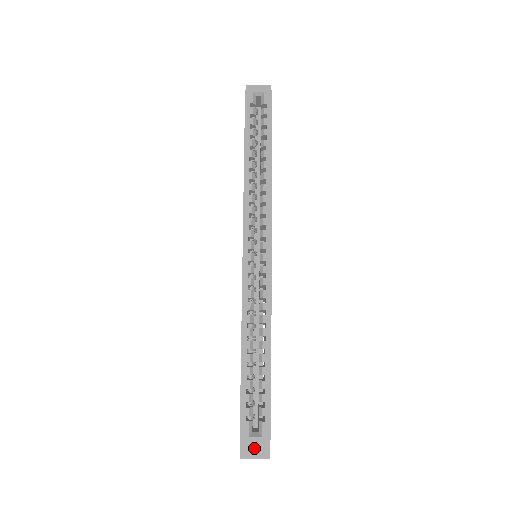
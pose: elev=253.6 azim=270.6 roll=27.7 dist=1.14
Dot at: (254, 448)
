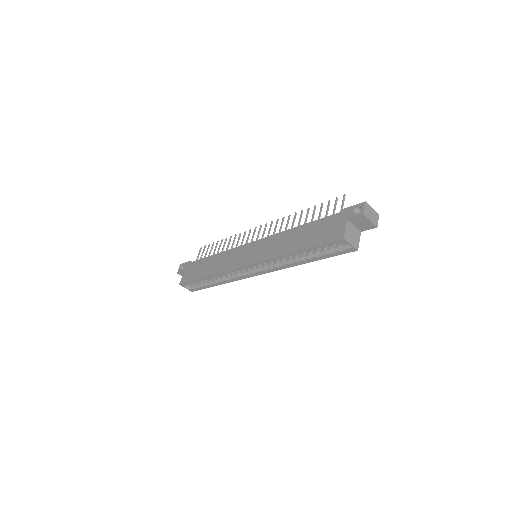
Dot at: occluded
